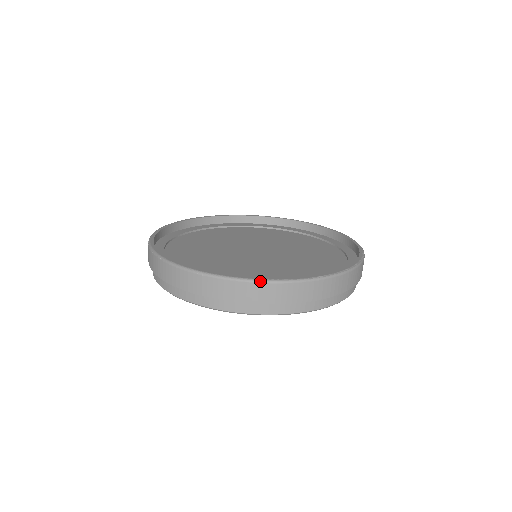
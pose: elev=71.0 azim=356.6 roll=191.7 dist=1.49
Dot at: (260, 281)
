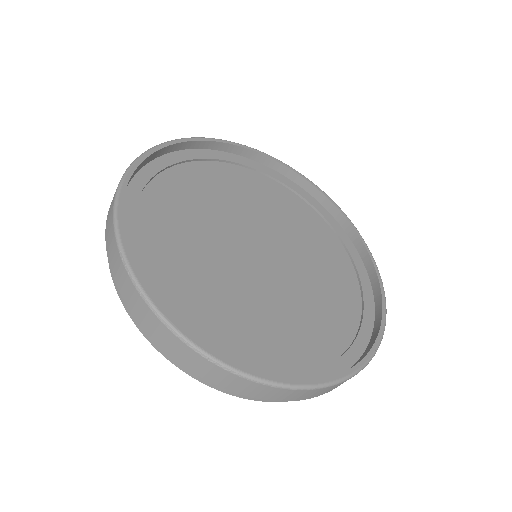
Dot at: (362, 369)
